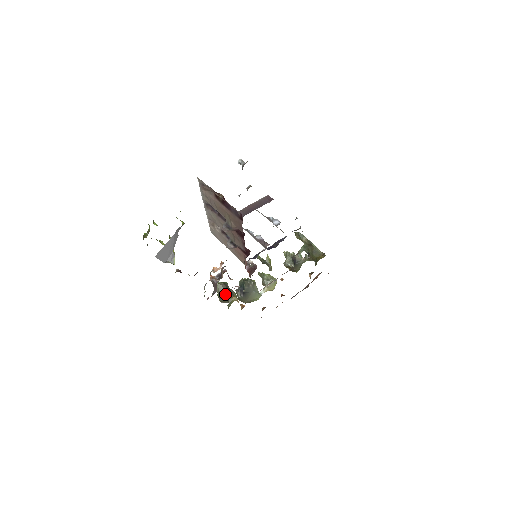
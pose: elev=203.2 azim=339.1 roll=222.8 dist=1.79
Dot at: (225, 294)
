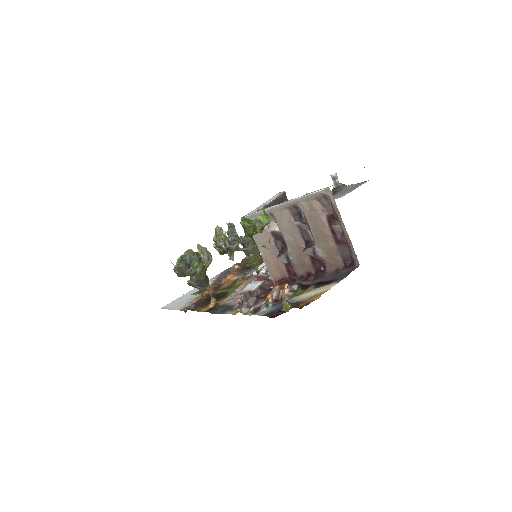
Dot at: (203, 280)
